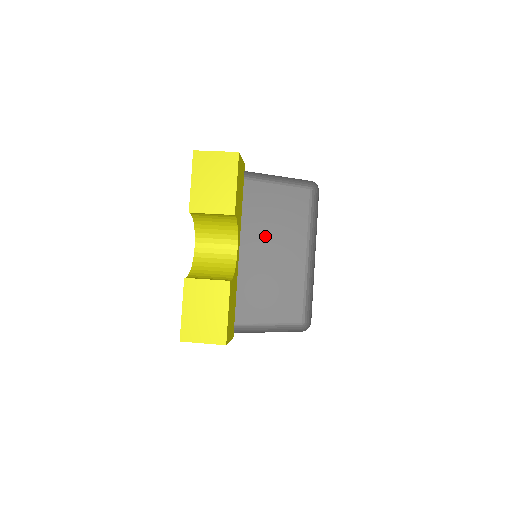
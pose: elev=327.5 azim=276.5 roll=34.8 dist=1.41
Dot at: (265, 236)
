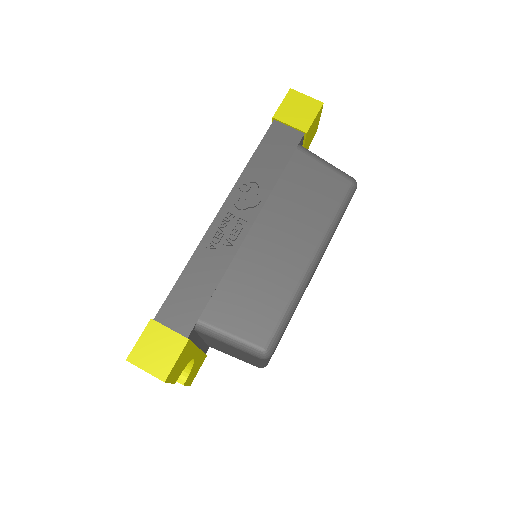
Dot at: (223, 347)
